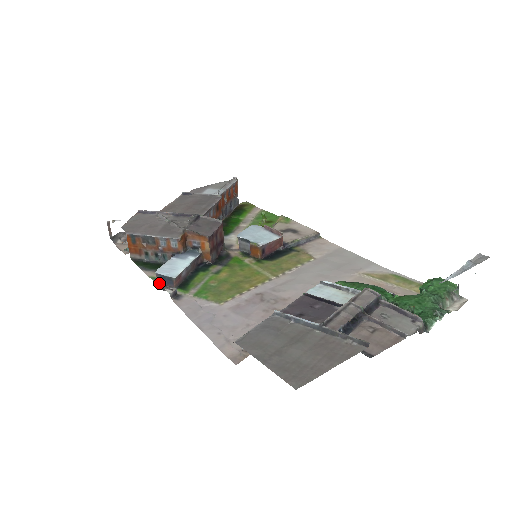
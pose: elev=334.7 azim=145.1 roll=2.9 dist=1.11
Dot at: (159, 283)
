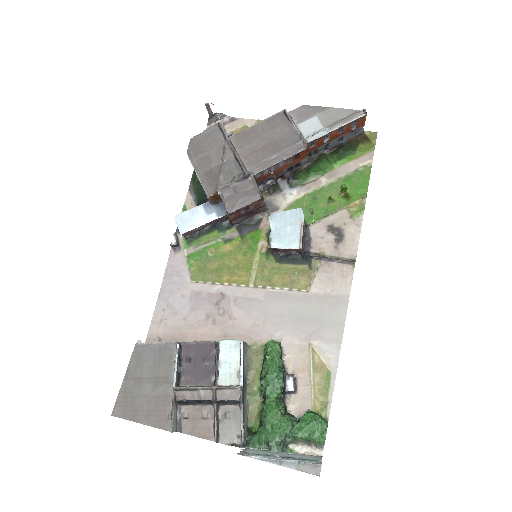
Dot at: occluded
